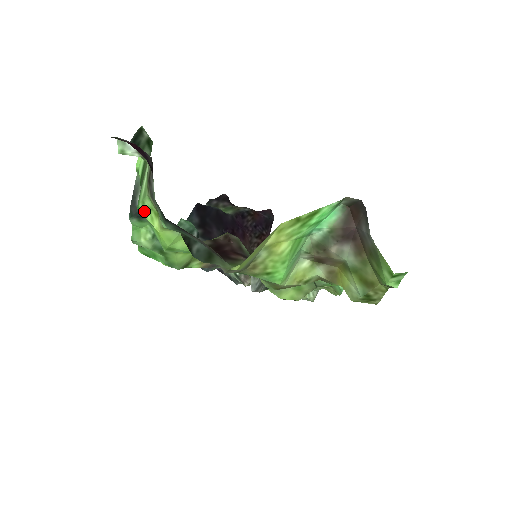
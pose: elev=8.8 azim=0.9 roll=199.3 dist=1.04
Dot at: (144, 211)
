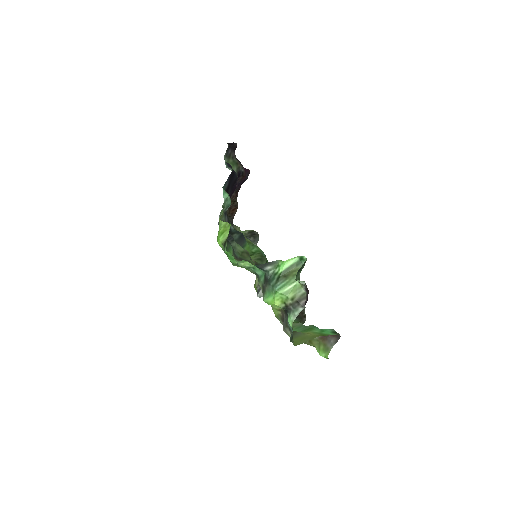
Dot at: (278, 295)
